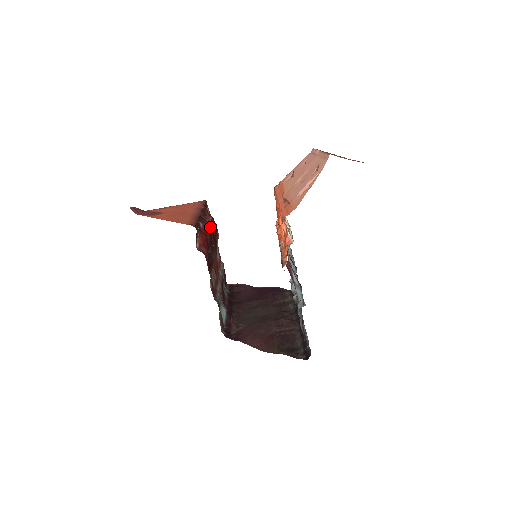
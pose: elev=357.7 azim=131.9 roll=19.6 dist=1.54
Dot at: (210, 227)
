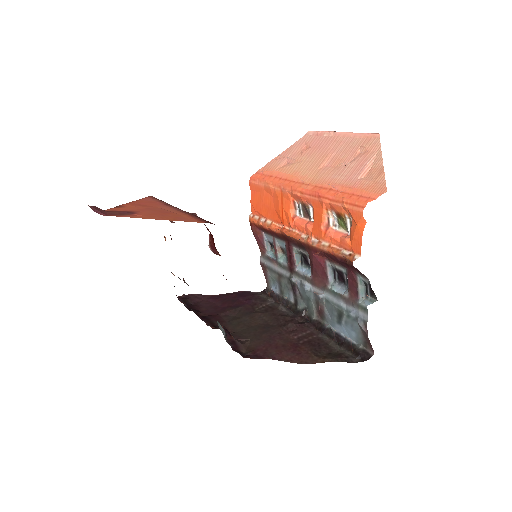
Dot at: occluded
